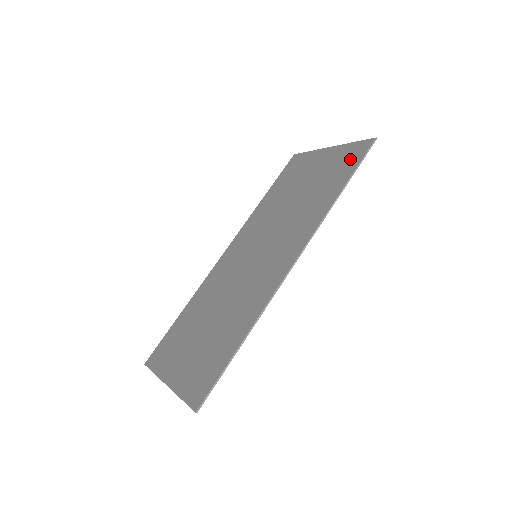
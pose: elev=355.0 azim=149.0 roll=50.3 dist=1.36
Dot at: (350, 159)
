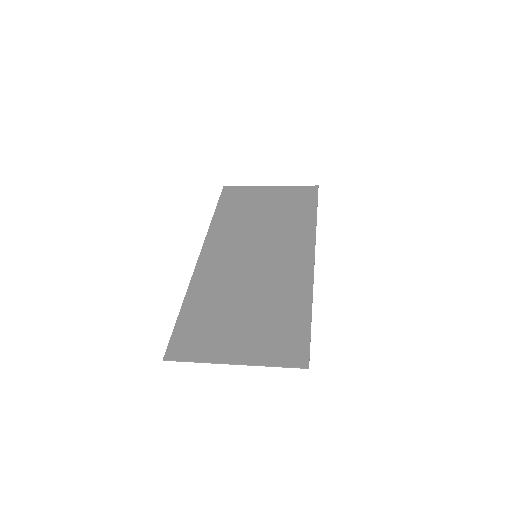
Dot at: (305, 196)
